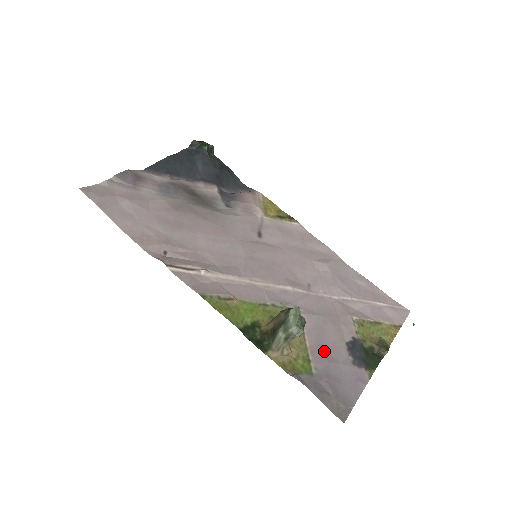
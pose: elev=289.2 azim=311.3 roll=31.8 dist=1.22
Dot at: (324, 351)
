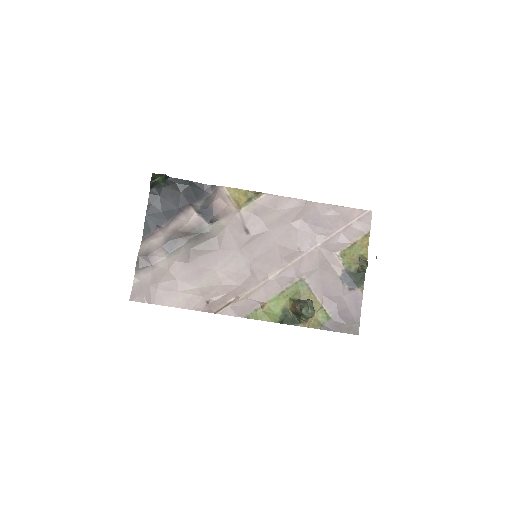
Dot at: (330, 297)
